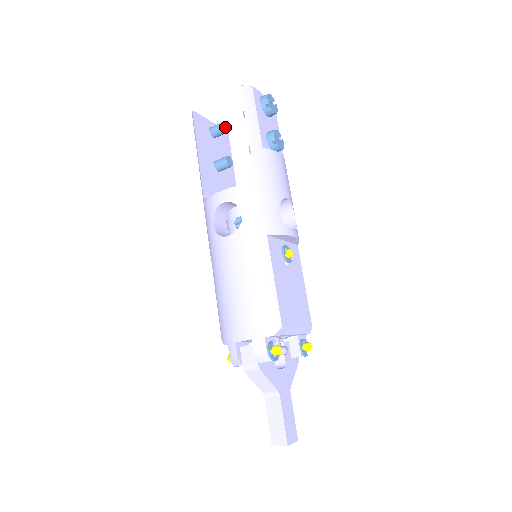
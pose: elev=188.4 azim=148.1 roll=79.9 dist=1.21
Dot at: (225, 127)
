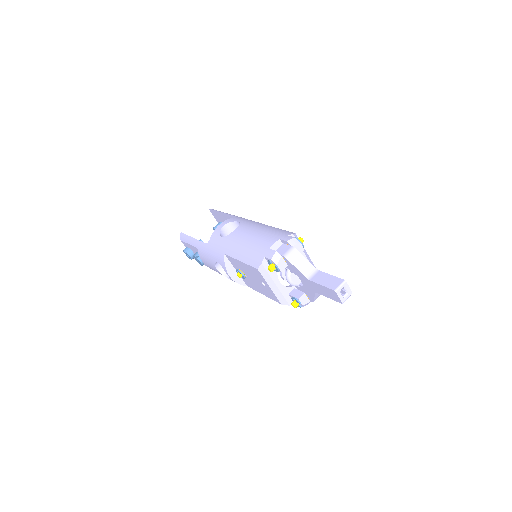
Dot at: occluded
